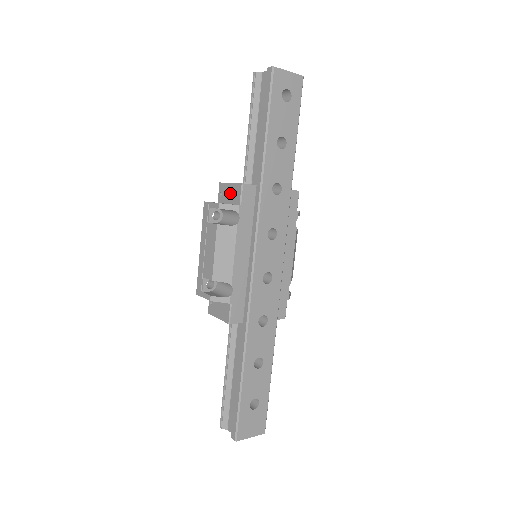
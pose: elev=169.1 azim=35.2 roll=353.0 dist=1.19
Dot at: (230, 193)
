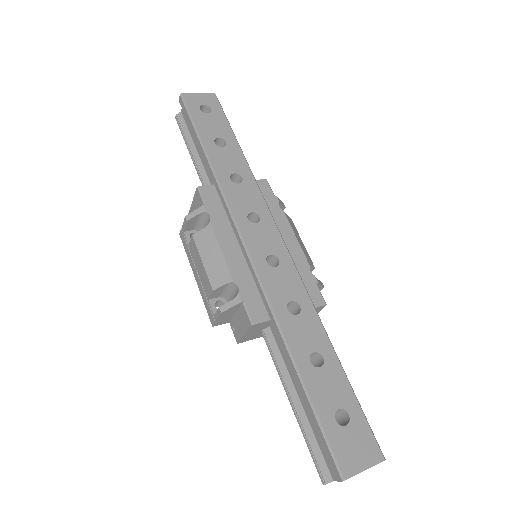
Dot at: (196, 208)
